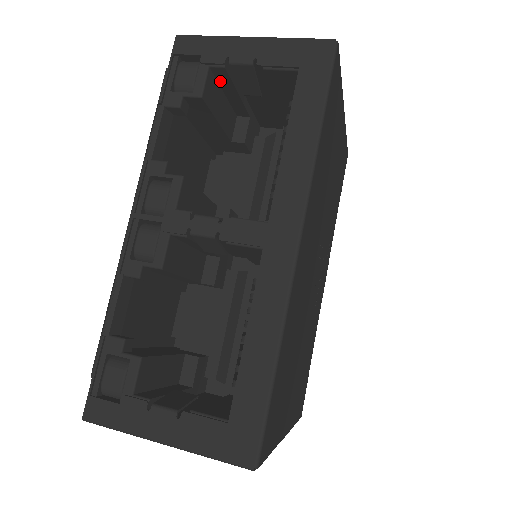
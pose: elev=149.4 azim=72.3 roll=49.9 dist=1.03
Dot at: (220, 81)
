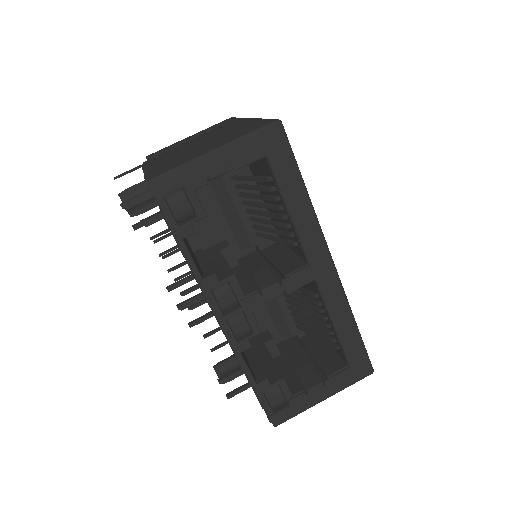
Dot at: occluded
